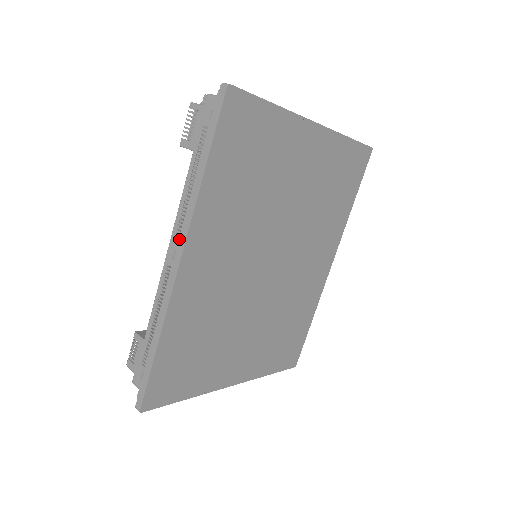
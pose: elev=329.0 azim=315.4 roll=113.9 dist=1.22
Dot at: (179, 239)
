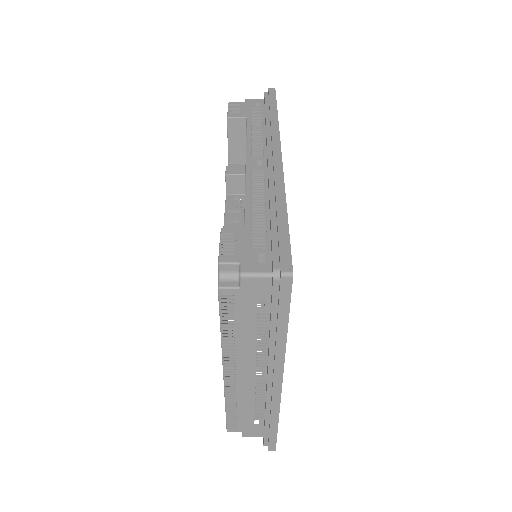
Dot at: (268, 146)
